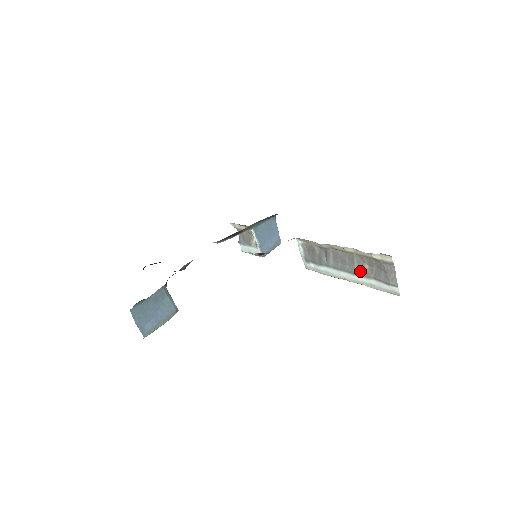
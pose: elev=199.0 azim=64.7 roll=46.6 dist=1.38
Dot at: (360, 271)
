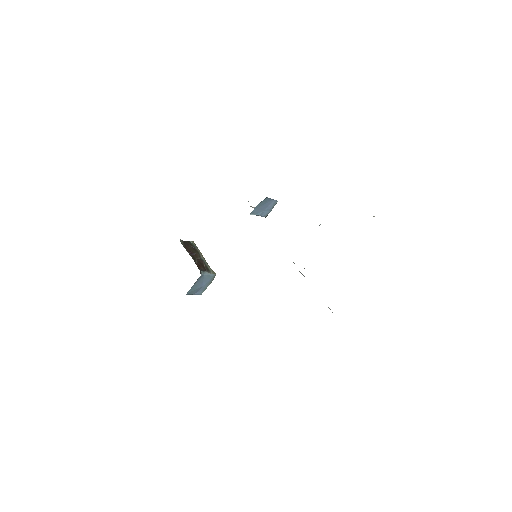
Dot at: occluded
